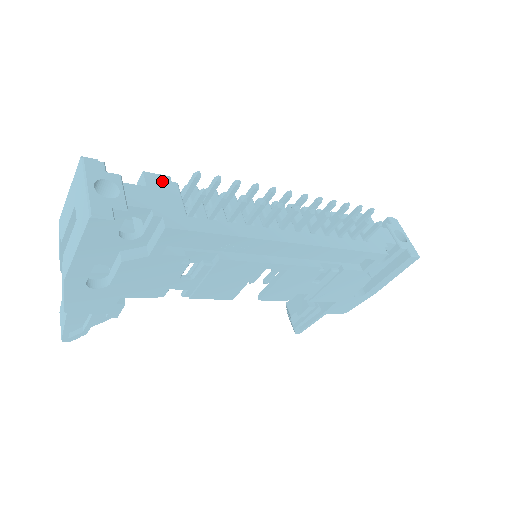
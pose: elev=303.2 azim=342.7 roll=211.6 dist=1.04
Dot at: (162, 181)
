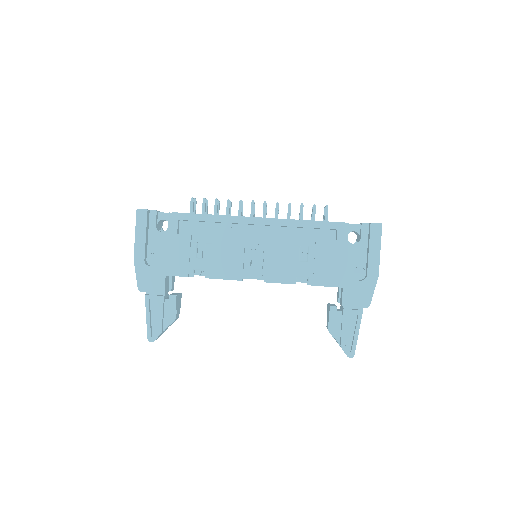
Dot at: occluded
